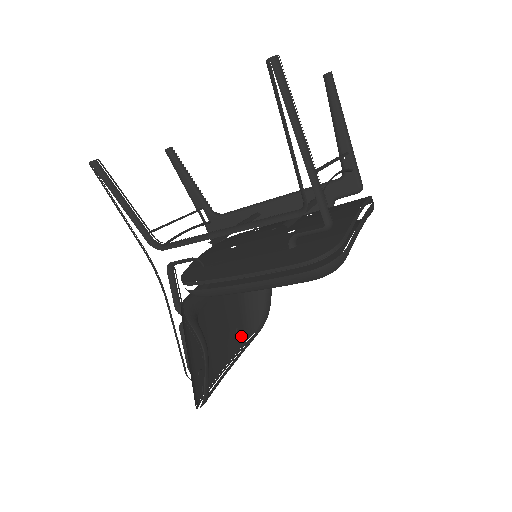
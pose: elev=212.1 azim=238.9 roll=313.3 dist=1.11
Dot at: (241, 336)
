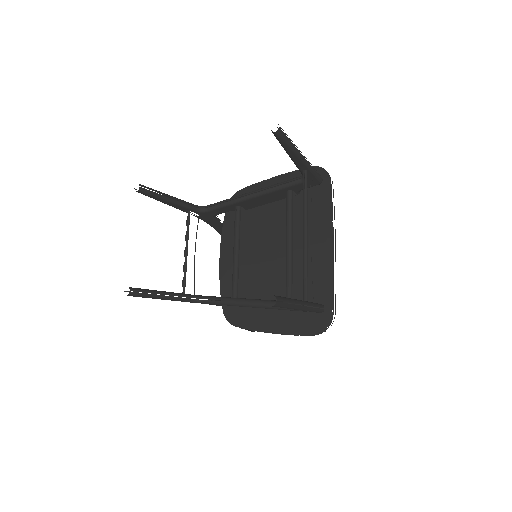
Dot at: occluded
